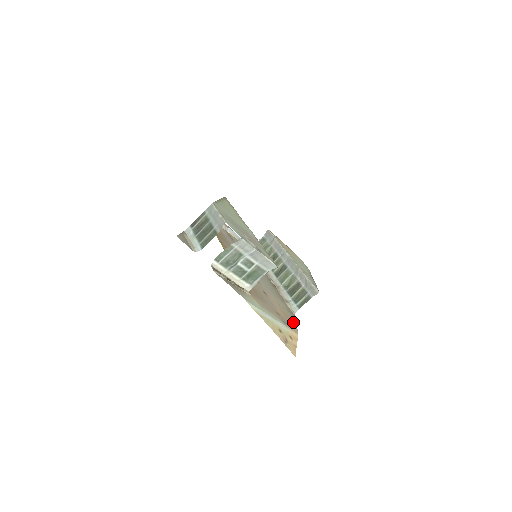
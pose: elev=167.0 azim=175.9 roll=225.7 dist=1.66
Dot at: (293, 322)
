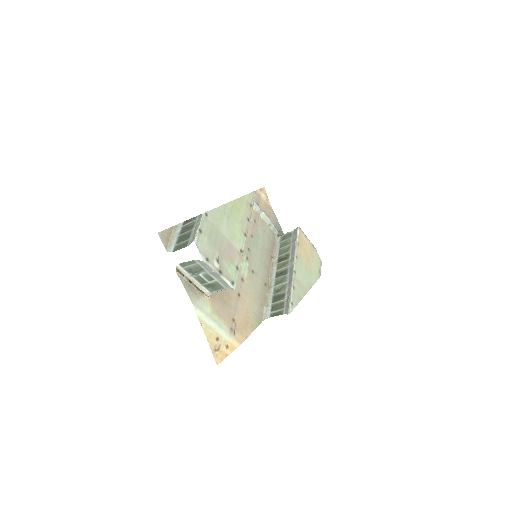
Dot at: (249, 330)
